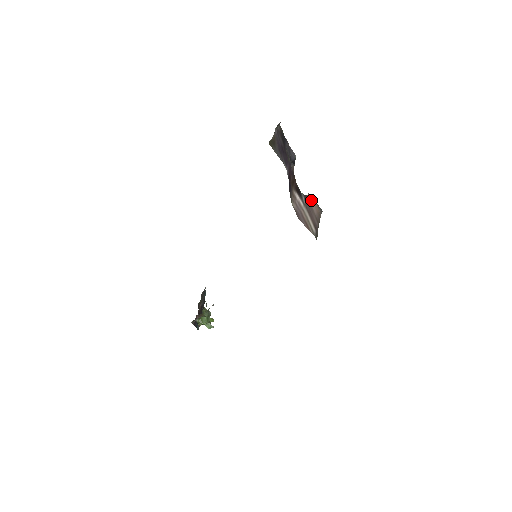
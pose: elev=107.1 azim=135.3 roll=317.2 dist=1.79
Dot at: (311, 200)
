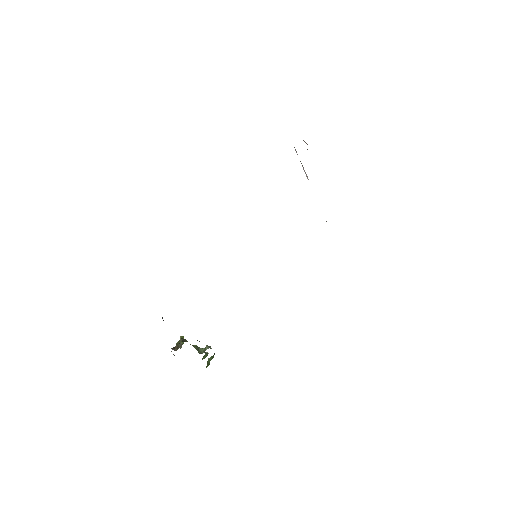
Dot at: occluded
